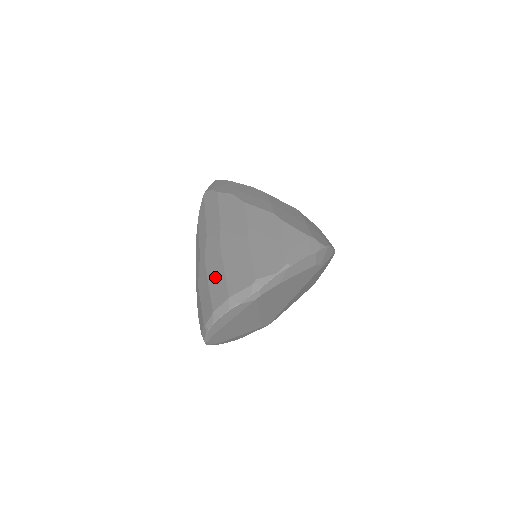
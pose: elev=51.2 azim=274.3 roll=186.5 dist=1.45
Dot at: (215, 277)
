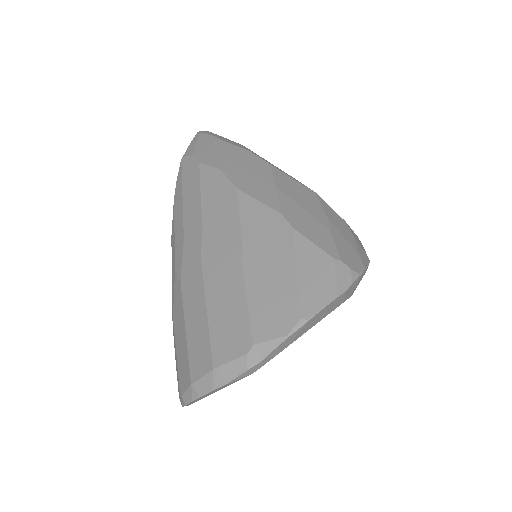
Dot at: (194, 320)
